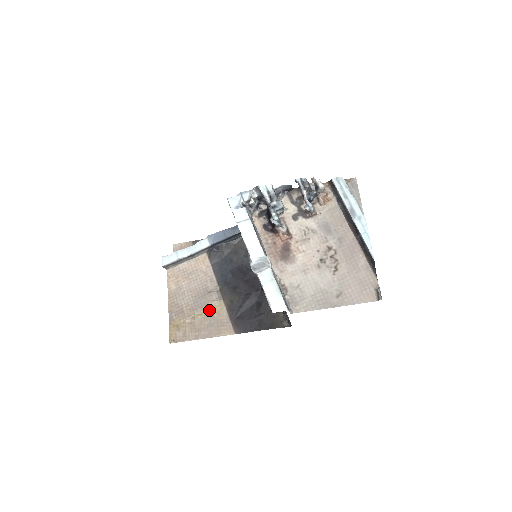
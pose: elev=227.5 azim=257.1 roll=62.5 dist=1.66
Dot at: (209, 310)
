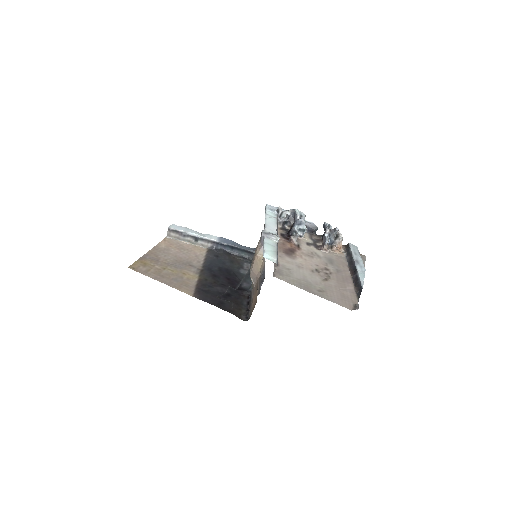
Dot at: (182, 273)
